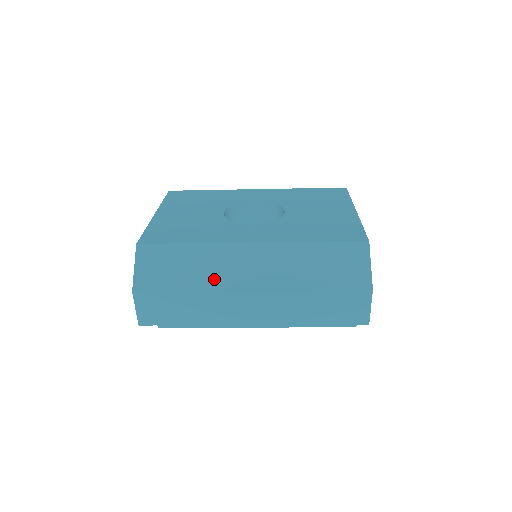
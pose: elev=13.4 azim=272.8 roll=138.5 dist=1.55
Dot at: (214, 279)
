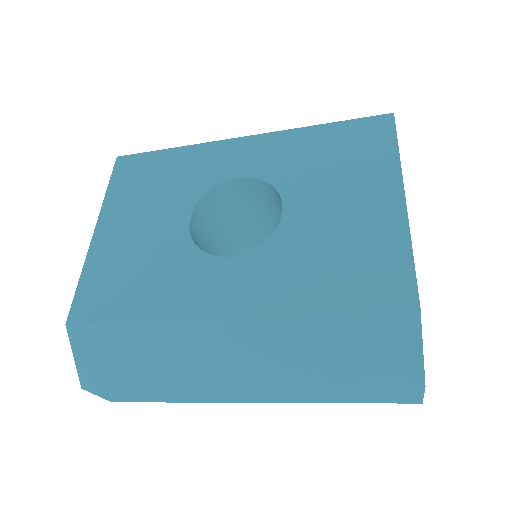
Dot at: (181, 372)
